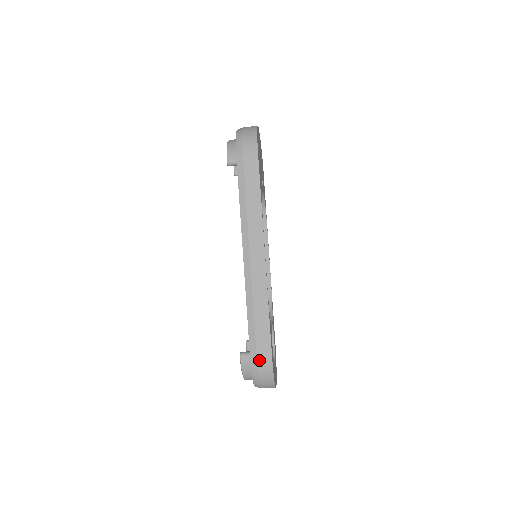
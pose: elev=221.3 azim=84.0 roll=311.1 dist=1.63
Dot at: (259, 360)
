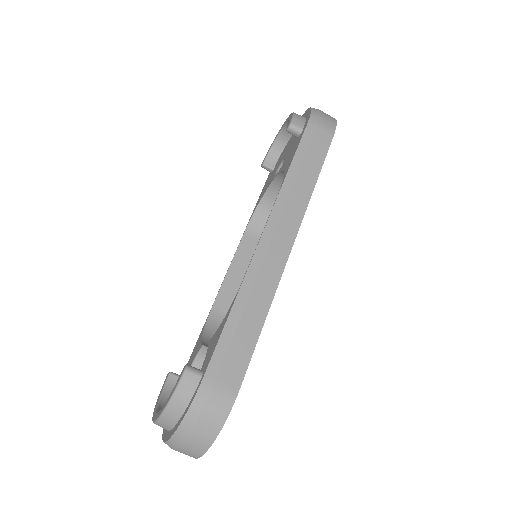
Dot at: (217, 387)
